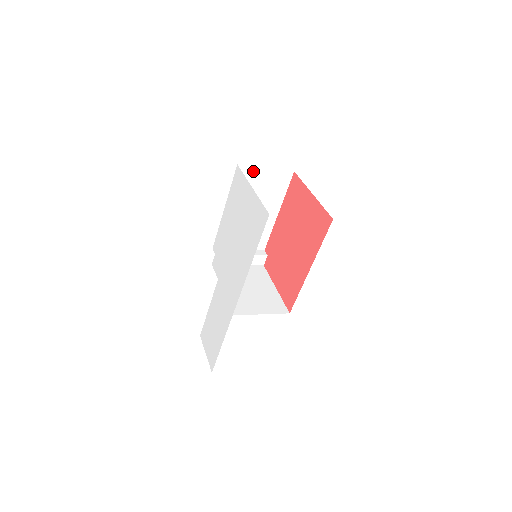
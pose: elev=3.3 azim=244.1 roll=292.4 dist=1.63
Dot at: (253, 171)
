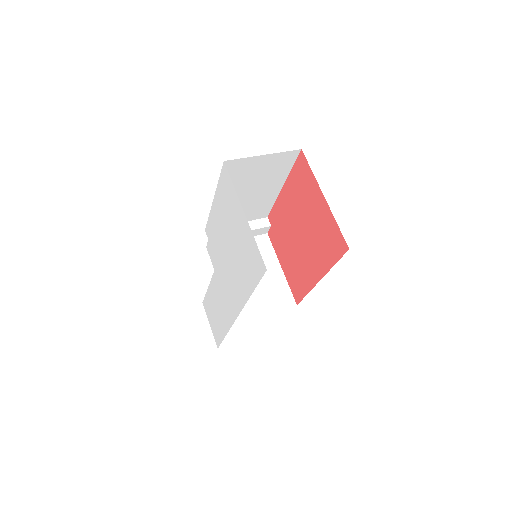
Dot at: (246, 161)
